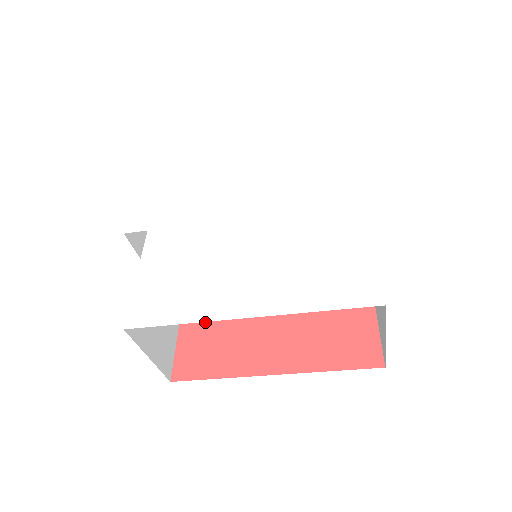
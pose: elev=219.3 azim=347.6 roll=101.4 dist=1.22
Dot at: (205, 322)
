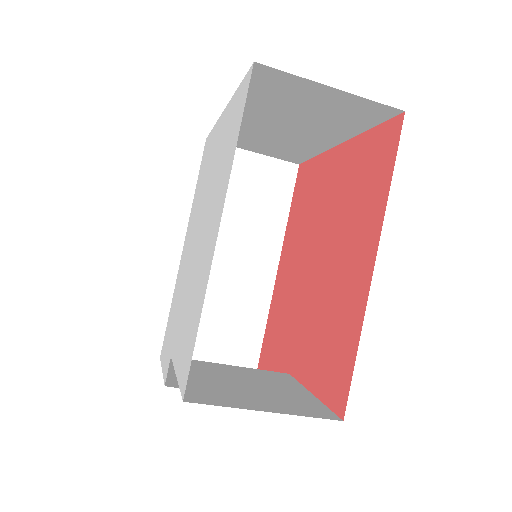
Dot at: (314, 353)
